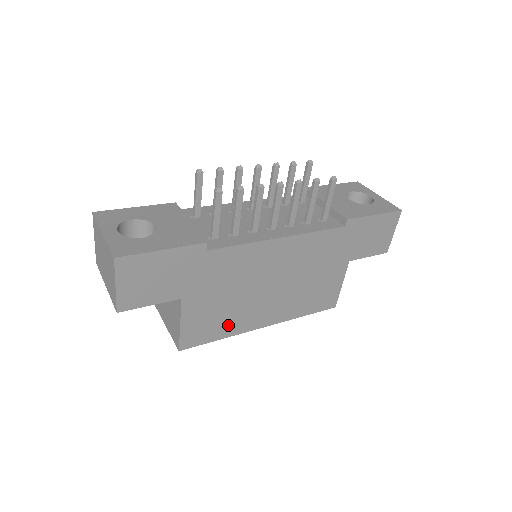
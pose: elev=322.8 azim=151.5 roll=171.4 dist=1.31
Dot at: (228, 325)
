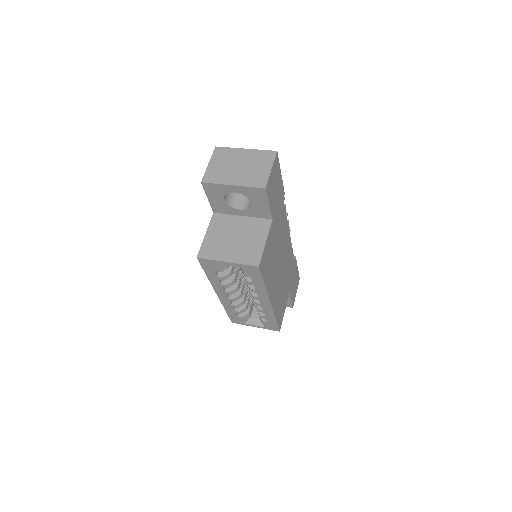
Dot at: (269, 275)
